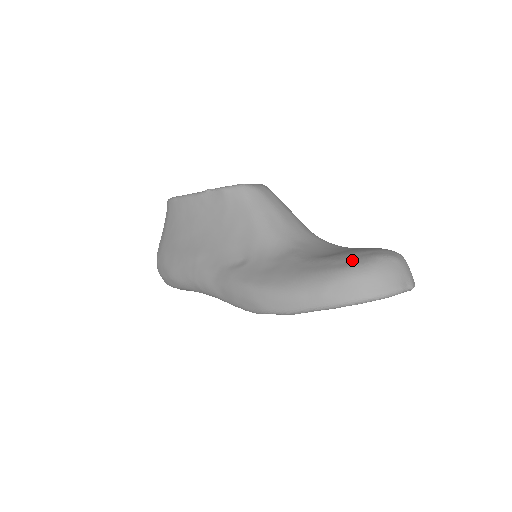
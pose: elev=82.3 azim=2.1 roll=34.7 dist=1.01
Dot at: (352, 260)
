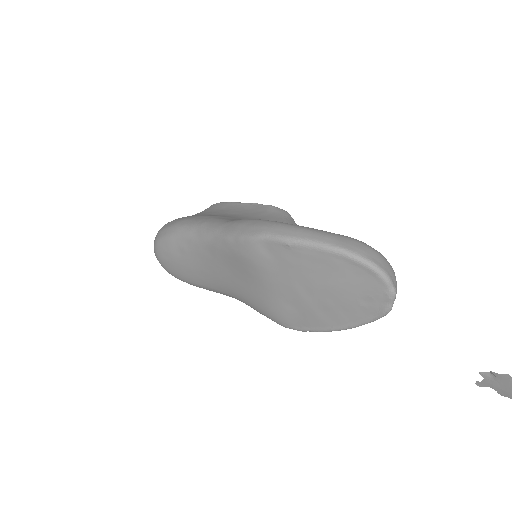
Dot at: occluded
